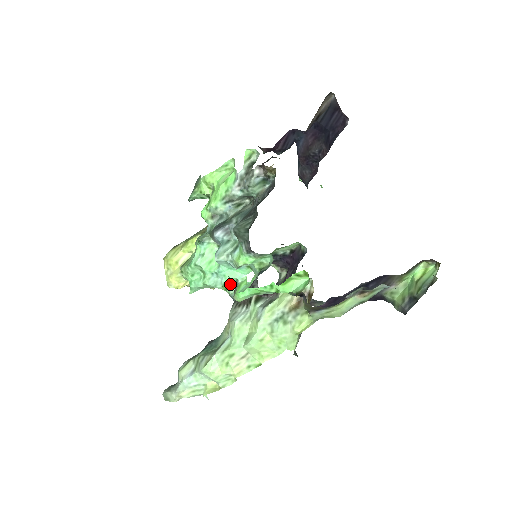
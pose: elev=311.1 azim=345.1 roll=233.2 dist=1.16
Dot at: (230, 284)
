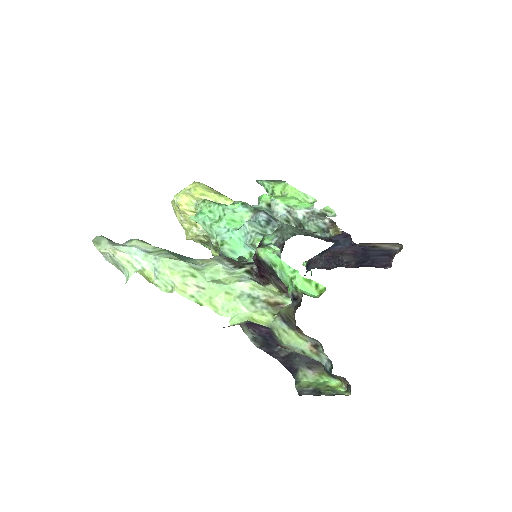
Dot at: (228, 246)
